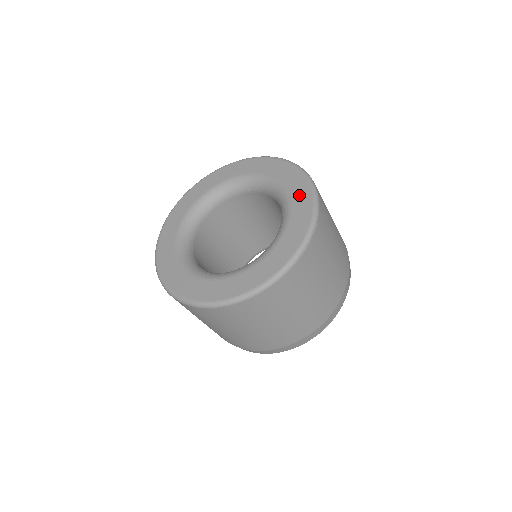
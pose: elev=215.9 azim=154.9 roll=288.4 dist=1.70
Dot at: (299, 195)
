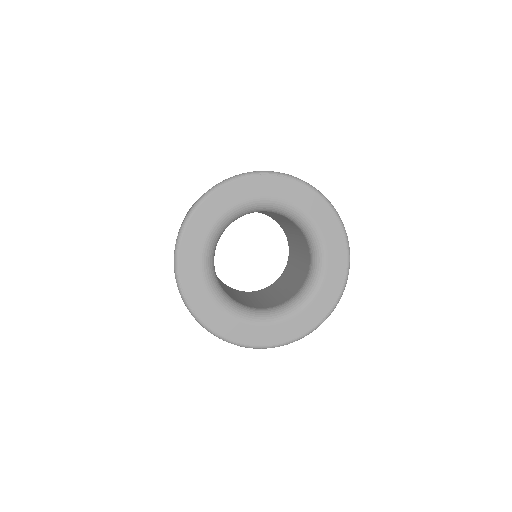
Dot at: (321, 215)
